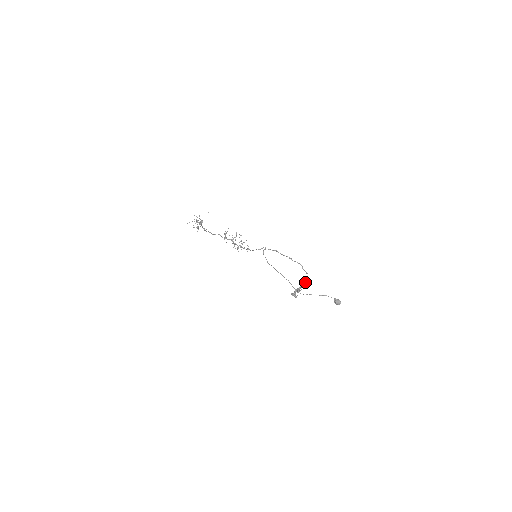
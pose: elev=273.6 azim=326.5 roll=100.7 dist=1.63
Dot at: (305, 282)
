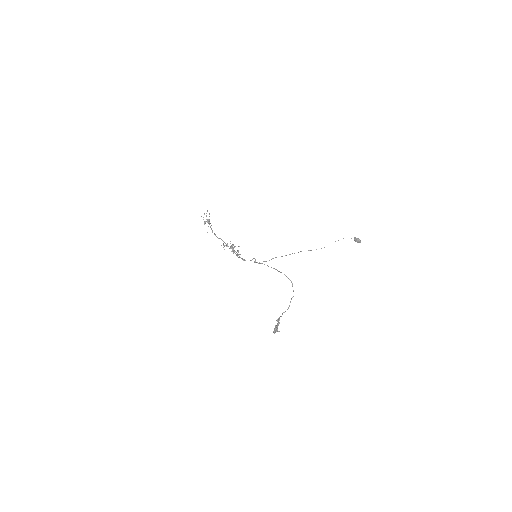
Dot at: (278, 322)
